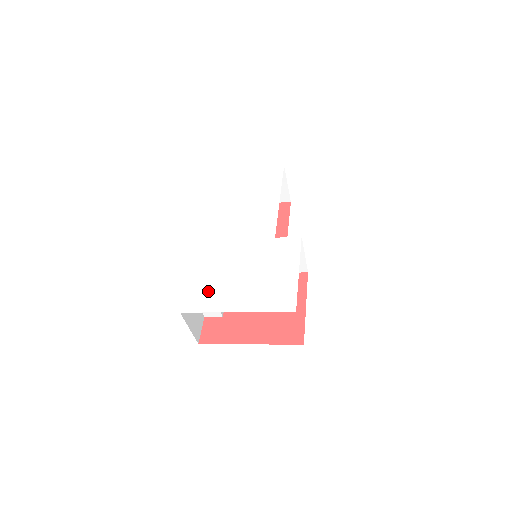
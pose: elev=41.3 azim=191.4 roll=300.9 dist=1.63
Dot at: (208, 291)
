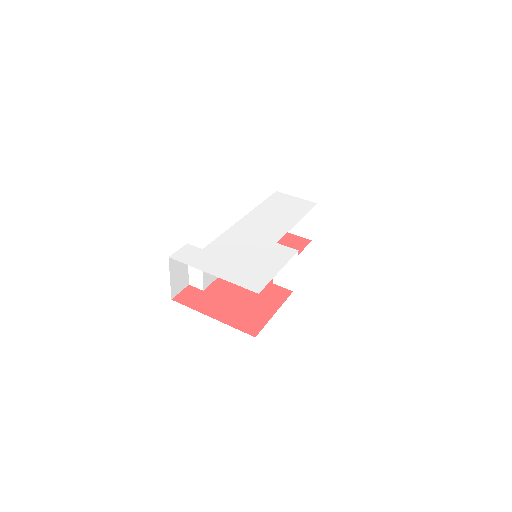
Dot at: (200, 253)
